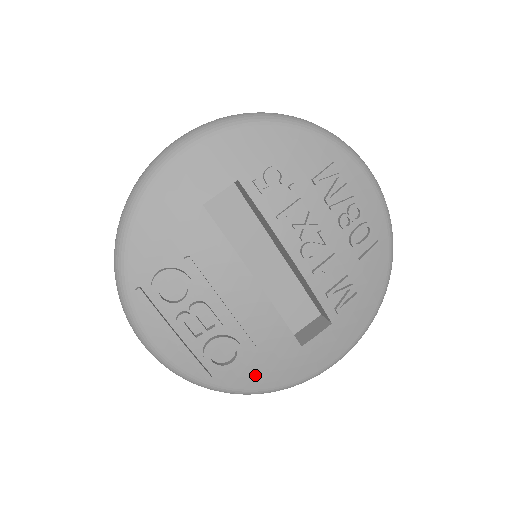
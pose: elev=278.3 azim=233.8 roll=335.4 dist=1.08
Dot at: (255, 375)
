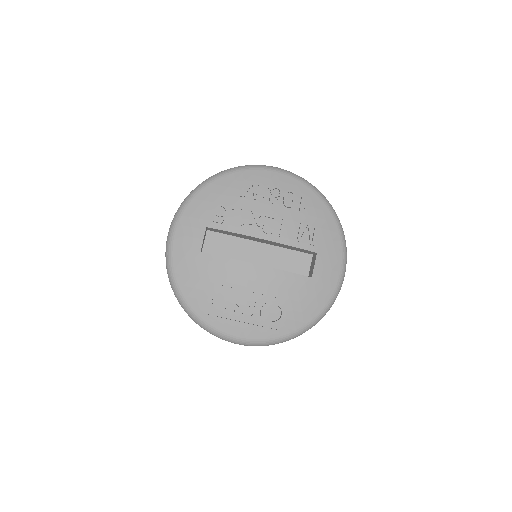
Dot at: (302, 312)
